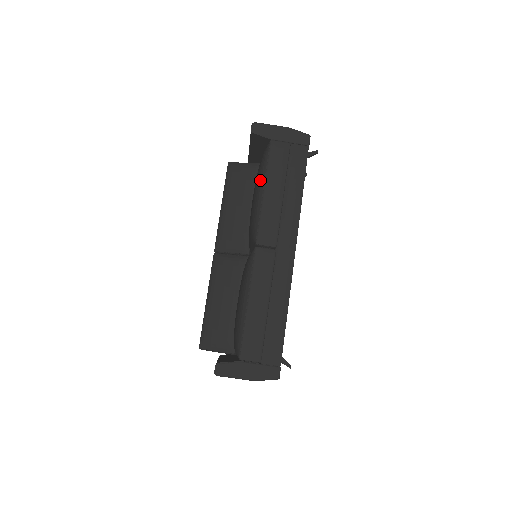
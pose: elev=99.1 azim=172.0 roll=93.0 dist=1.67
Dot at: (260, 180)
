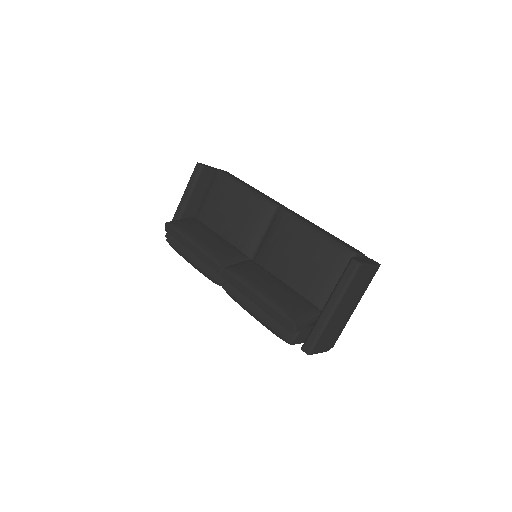
Dot at: (236, 184)
